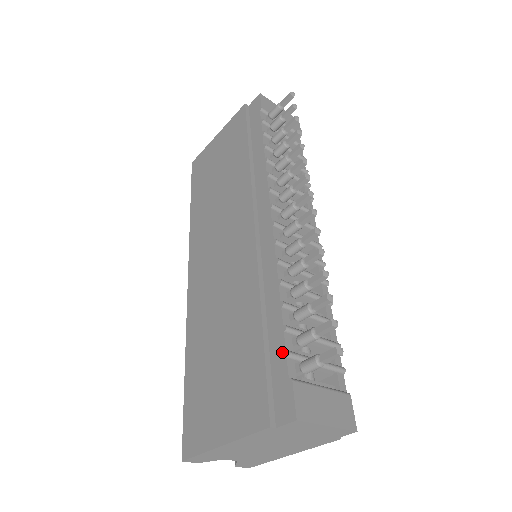
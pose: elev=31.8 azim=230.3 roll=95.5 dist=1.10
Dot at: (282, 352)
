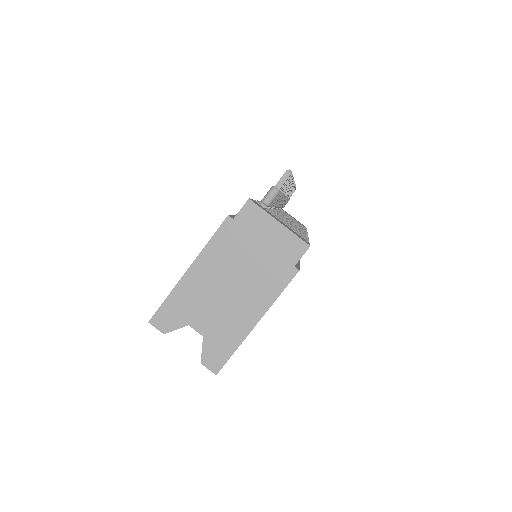
Dot at: occluded
